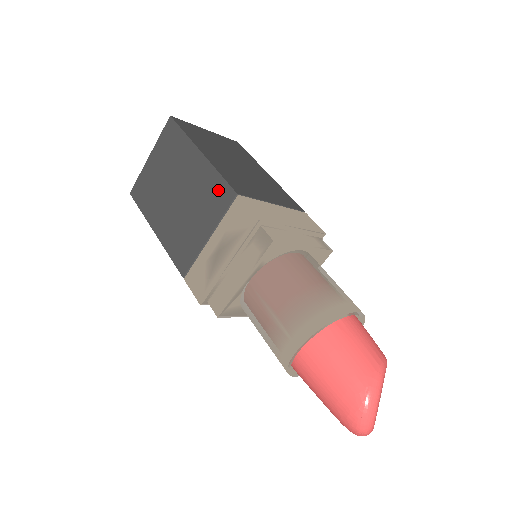
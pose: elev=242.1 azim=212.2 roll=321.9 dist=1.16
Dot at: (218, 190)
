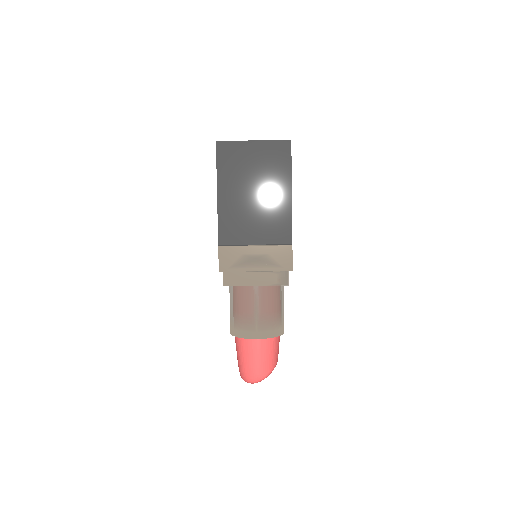
Dot at: (283, 228)
